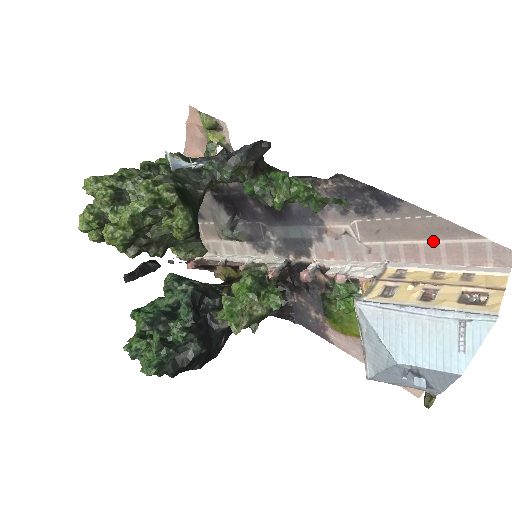
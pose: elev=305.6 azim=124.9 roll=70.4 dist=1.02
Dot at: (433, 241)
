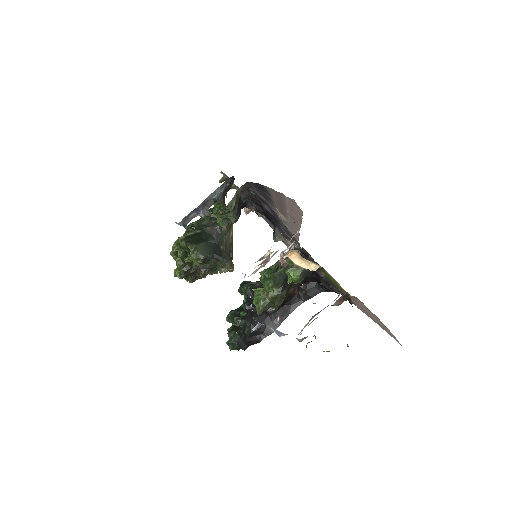
Dot at: (286, 208)
